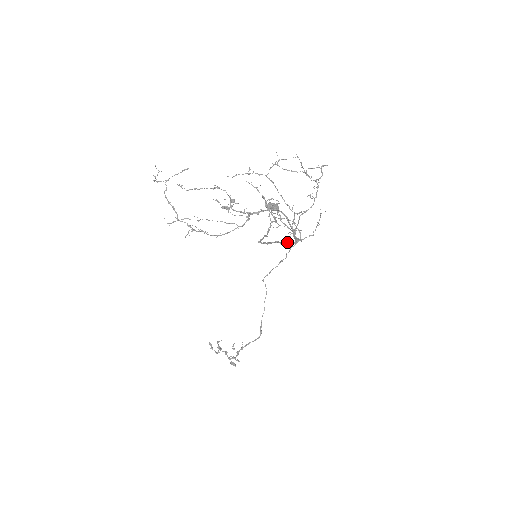
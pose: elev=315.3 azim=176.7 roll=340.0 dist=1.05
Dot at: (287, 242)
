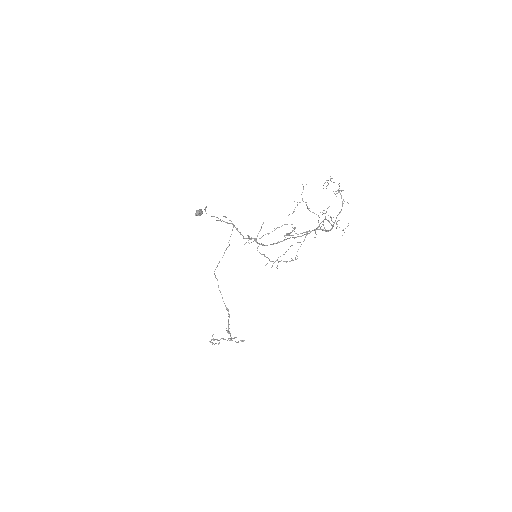
Dot at: occluded
